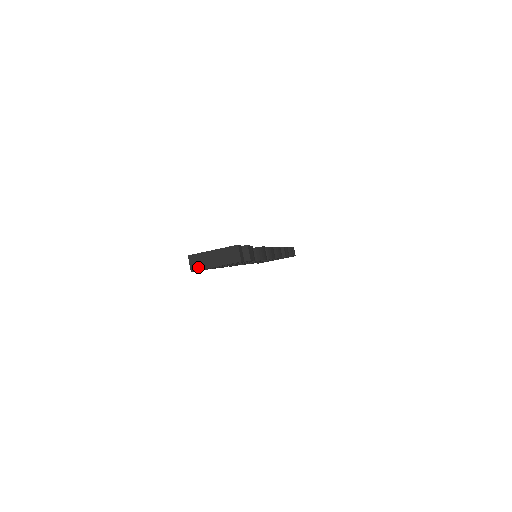
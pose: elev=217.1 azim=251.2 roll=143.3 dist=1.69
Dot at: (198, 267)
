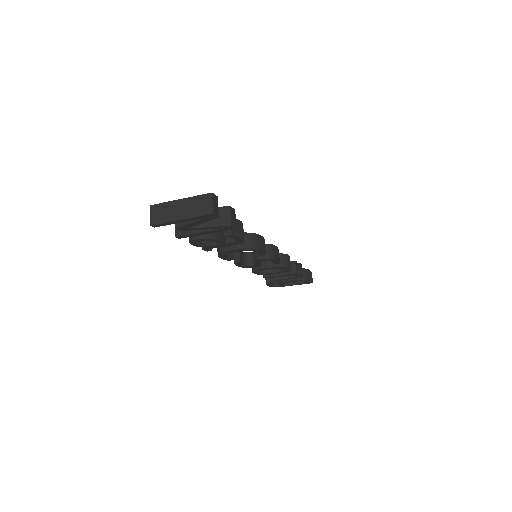
Dot at: (160, 220)
